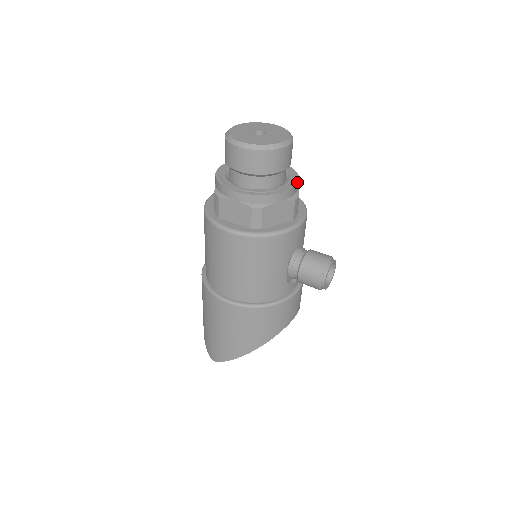
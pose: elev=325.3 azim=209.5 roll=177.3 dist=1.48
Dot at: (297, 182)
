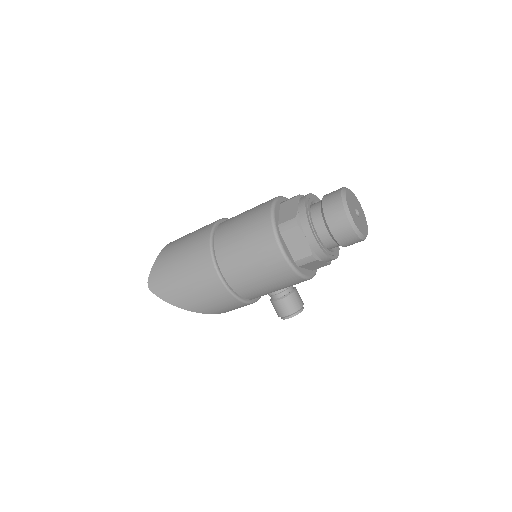
Dot at: occluded
